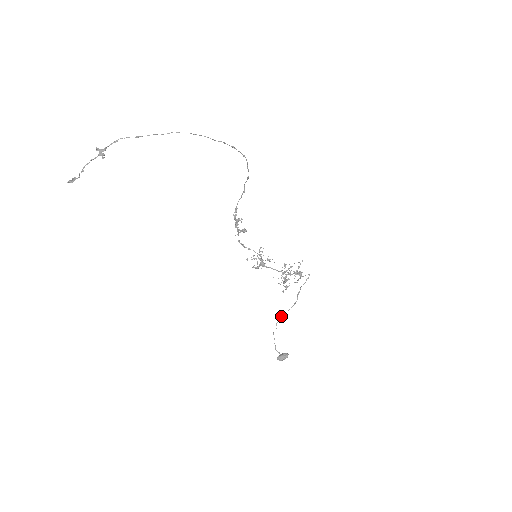
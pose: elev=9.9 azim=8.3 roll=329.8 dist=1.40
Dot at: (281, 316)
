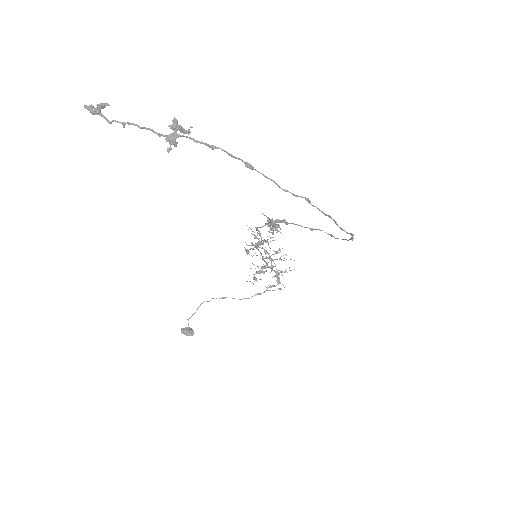
Dot at: (223, 297)
